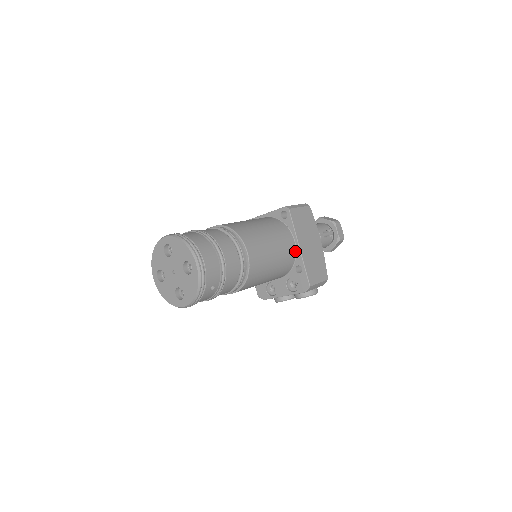
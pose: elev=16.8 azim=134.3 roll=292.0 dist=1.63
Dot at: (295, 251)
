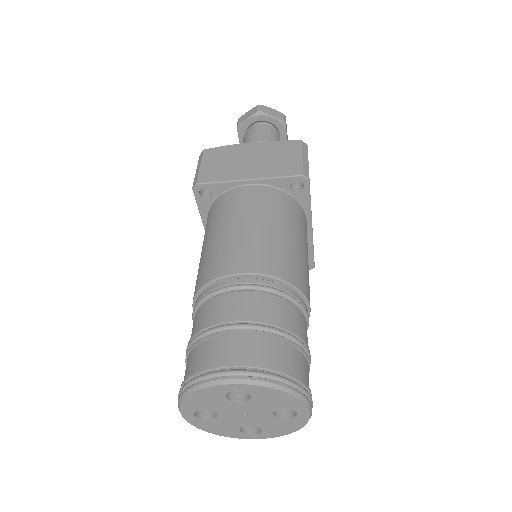
Dot at: occluded
